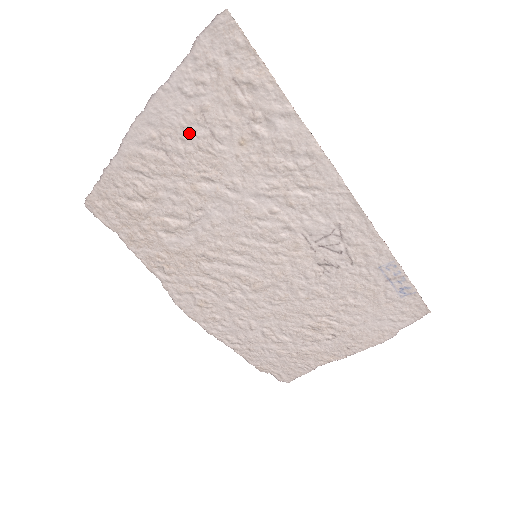
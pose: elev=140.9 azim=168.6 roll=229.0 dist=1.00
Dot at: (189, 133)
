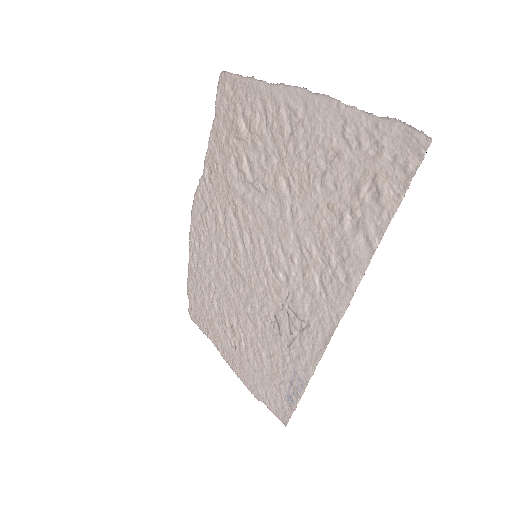
Dot at: (315, 149)
